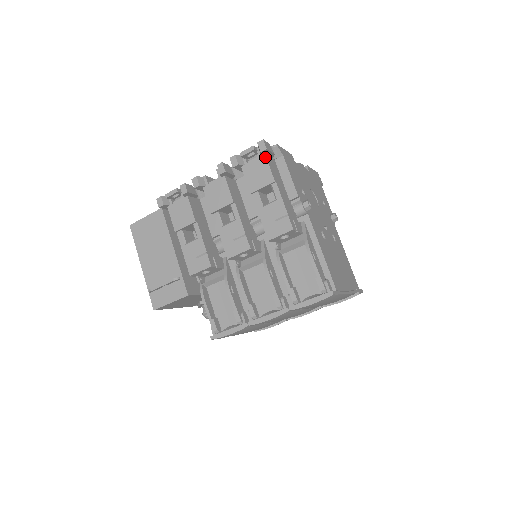
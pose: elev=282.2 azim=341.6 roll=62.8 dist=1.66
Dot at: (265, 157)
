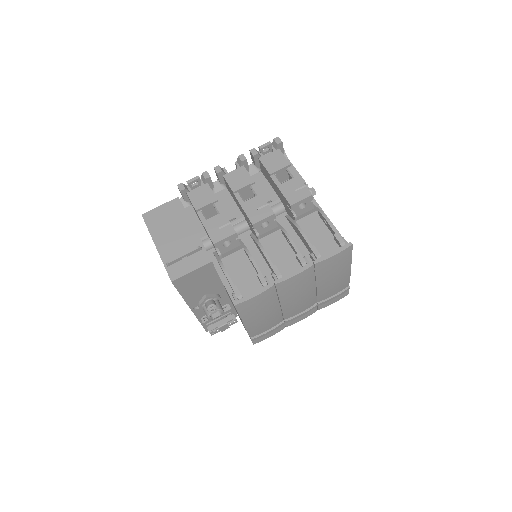
Dot at: (279, 150)
